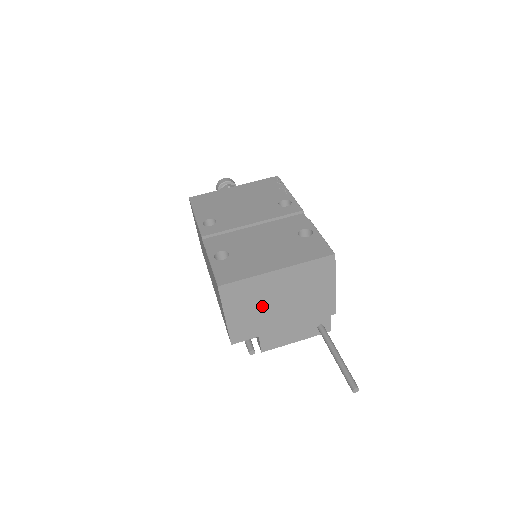
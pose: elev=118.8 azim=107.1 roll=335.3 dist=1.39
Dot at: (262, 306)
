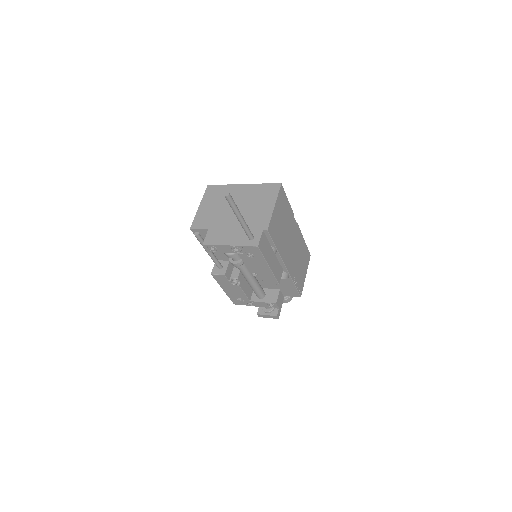
Dot at: (223, 206)
